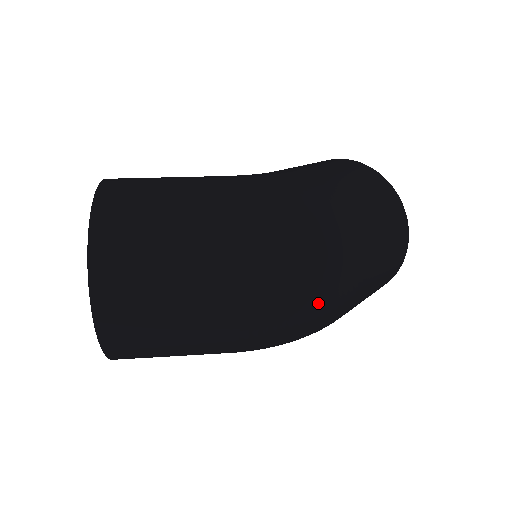
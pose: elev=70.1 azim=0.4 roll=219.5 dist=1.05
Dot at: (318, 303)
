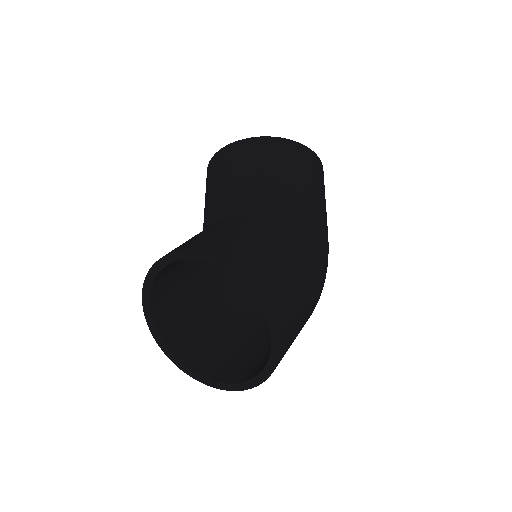
Dot at: occluded
